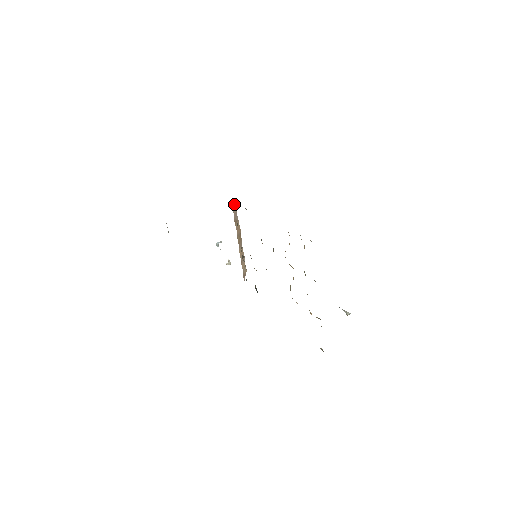
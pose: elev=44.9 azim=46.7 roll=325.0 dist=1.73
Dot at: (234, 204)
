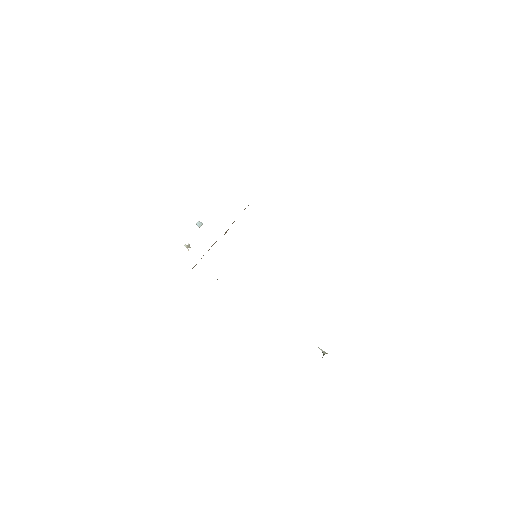
Dot at: occluded
